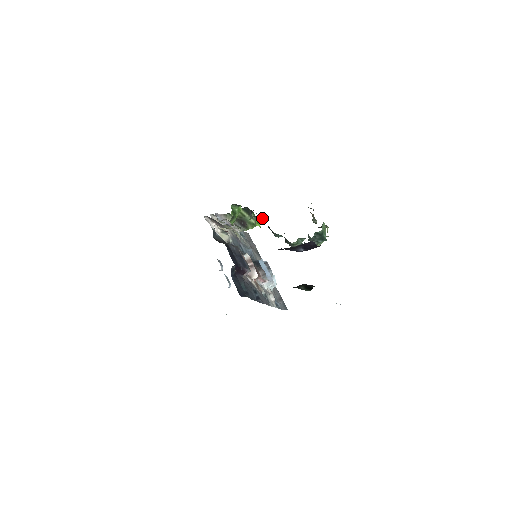
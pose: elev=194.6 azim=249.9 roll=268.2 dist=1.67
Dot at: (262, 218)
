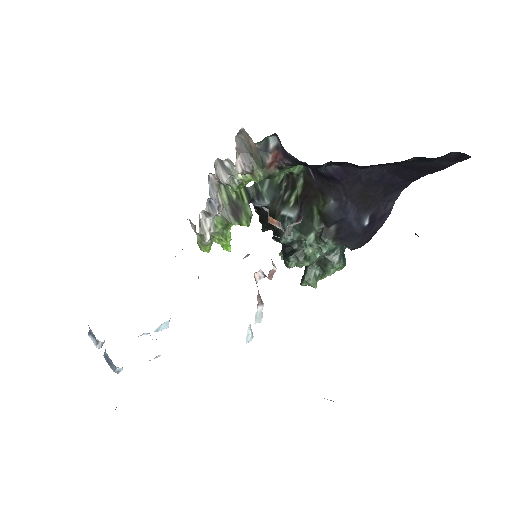
Dot at: (276, 203)
